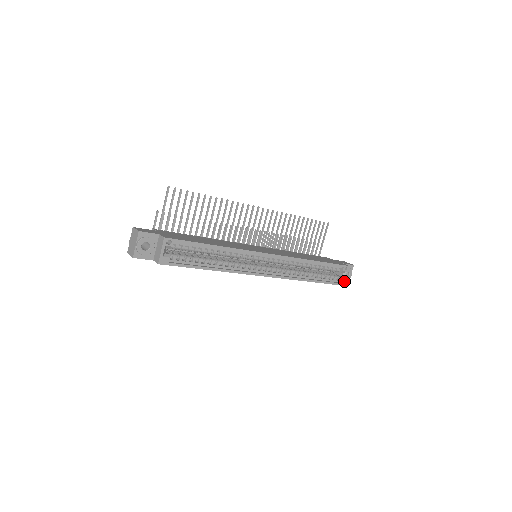
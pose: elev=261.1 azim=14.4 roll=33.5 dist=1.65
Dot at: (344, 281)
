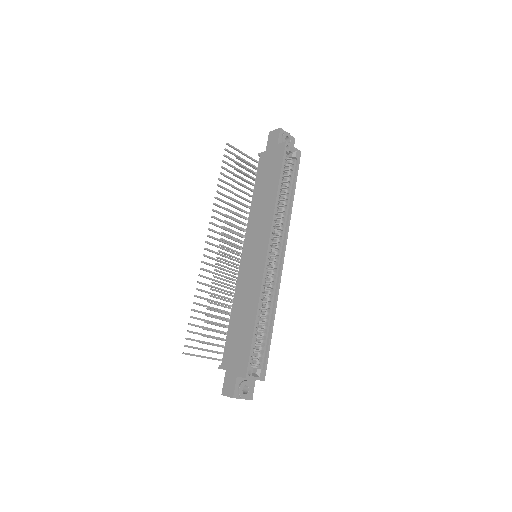
Dot at: (297, 151)
